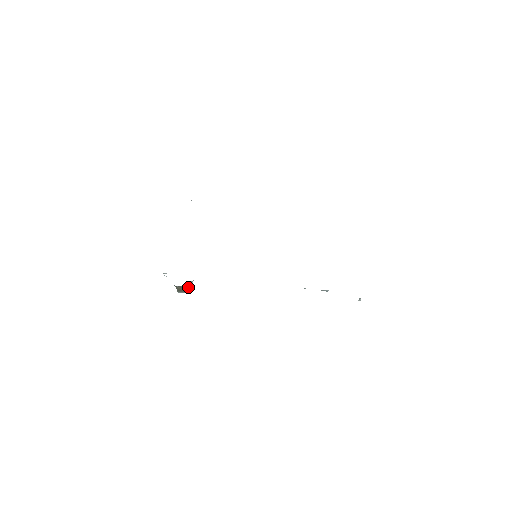
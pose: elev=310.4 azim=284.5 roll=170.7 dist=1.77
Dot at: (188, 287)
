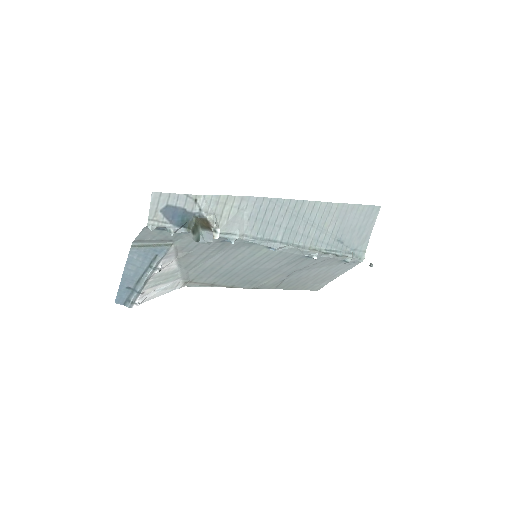
Dot at: (212, 225)
